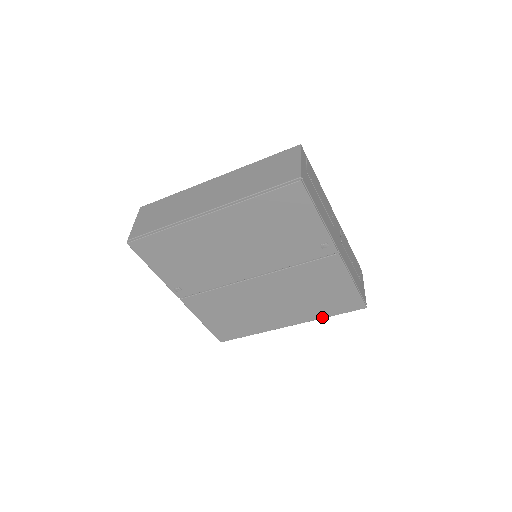
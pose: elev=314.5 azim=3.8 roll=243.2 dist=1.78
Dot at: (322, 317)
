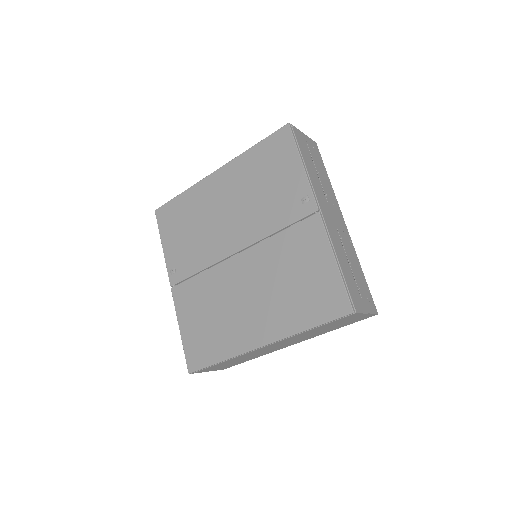
Dot at: (300, 329)
